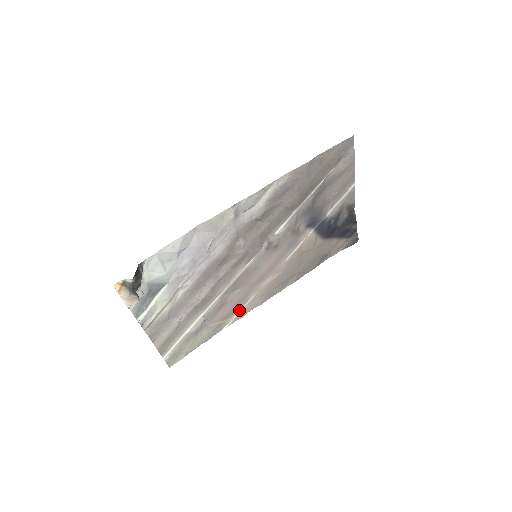
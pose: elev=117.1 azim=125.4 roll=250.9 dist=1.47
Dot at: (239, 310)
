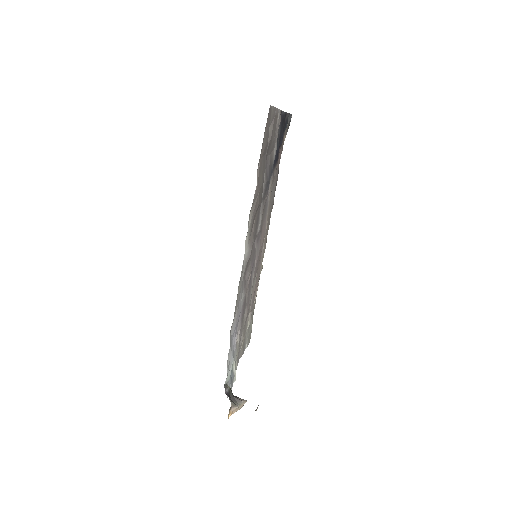
Dot at: occluded
